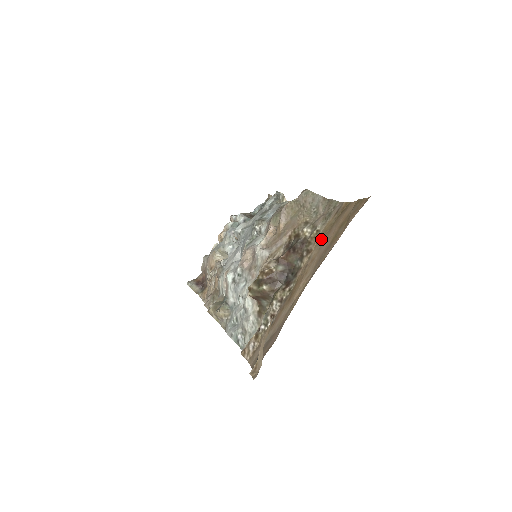
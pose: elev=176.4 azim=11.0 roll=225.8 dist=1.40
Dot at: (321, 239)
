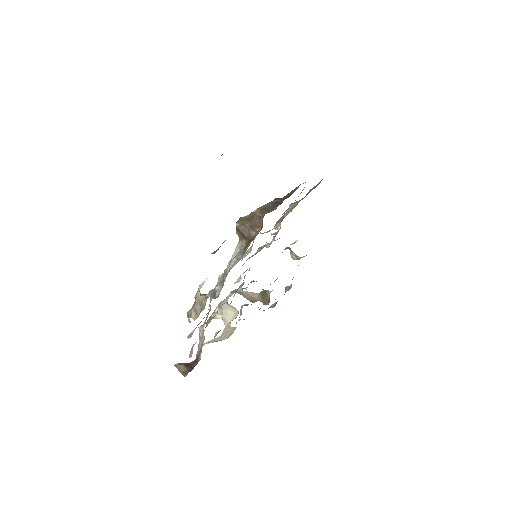
Dot at: occluded
